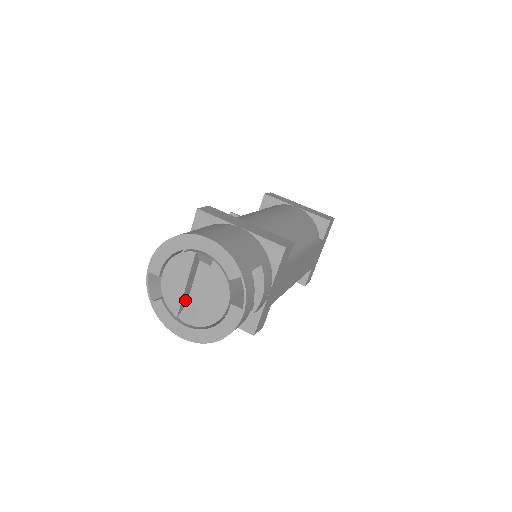
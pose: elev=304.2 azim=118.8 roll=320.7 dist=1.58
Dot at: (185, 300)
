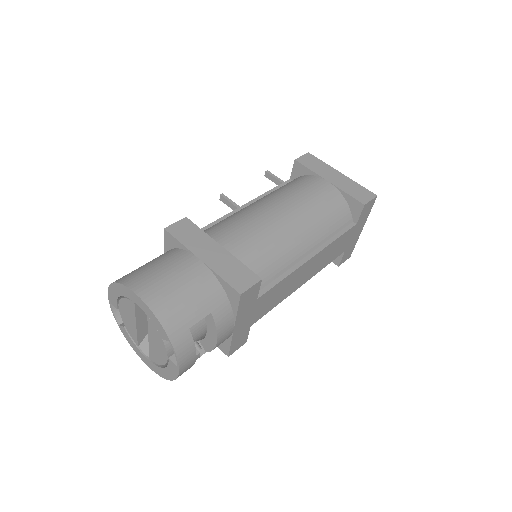
Dot at: (144, 332)
